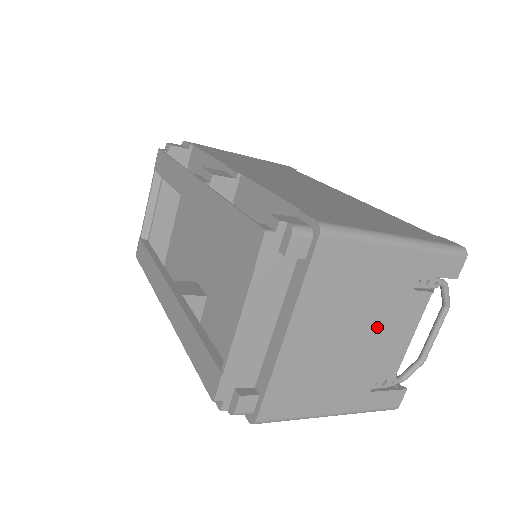
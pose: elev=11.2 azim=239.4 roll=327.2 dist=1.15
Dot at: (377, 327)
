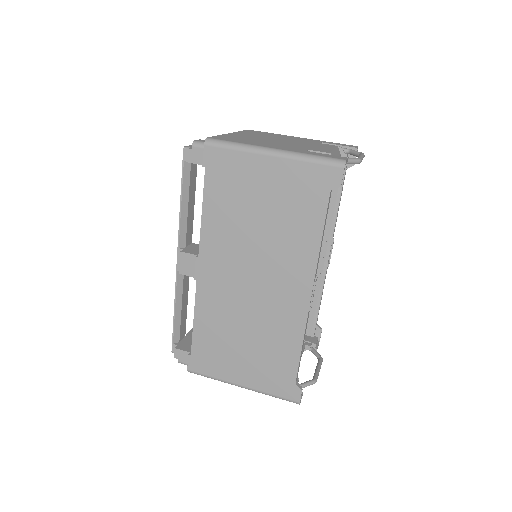
Dot at: occluded
